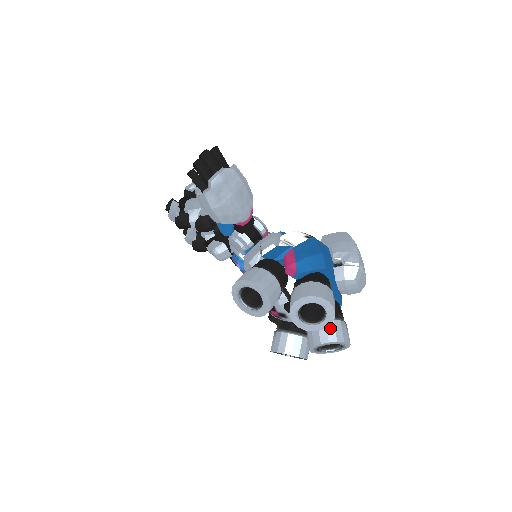
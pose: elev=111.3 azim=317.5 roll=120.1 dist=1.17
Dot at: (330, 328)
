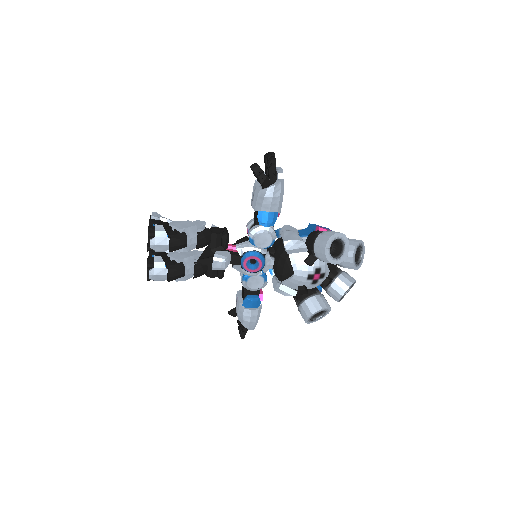
Dot at: (348, 275)
